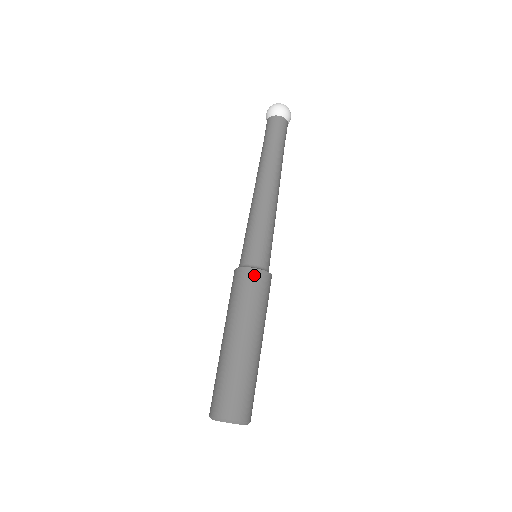
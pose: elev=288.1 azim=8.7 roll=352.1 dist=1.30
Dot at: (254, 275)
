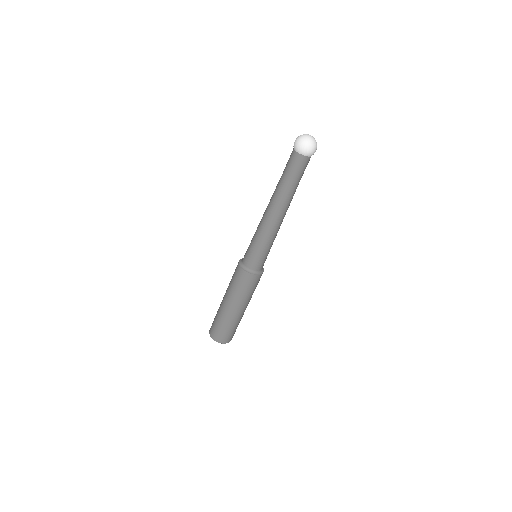
Dot at: occluded
